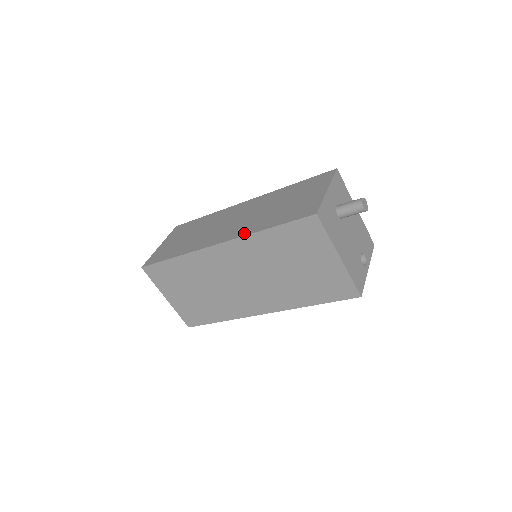
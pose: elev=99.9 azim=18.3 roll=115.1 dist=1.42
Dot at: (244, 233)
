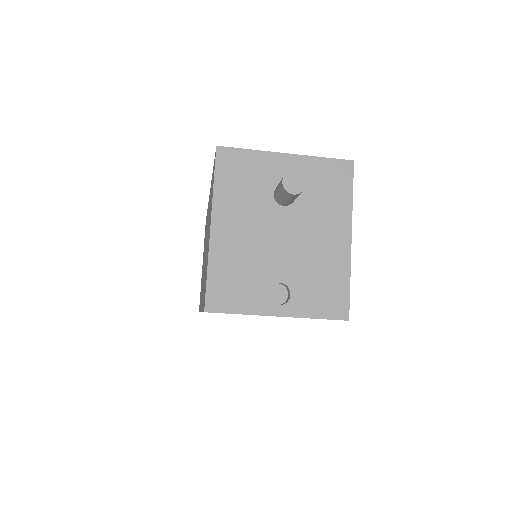
Dot at: occluded
